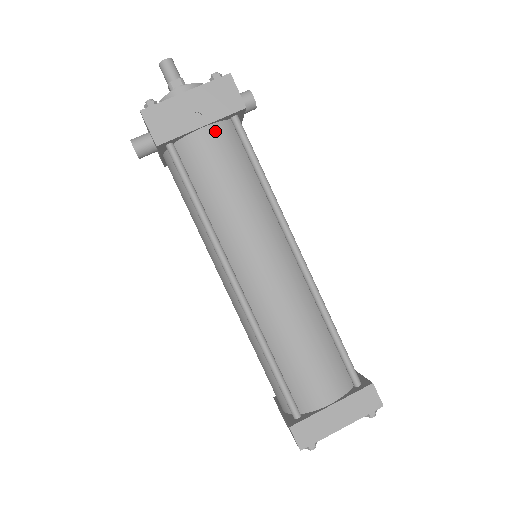
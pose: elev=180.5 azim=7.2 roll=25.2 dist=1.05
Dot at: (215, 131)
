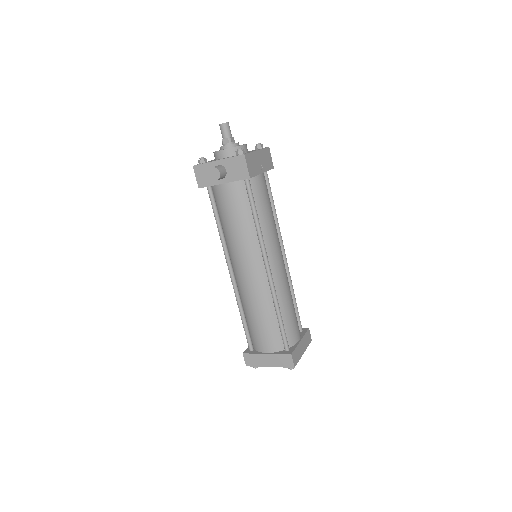
Dot at: (264, 177)
